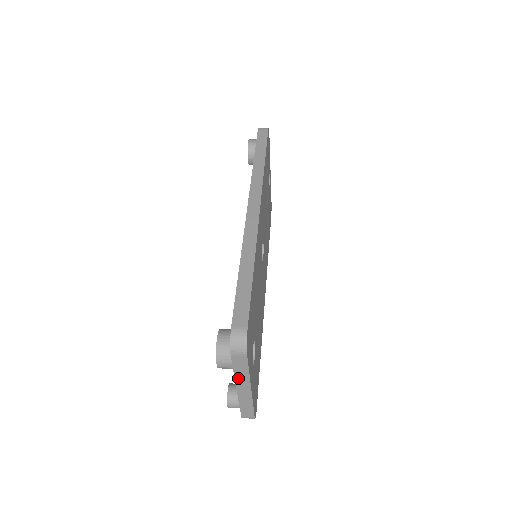
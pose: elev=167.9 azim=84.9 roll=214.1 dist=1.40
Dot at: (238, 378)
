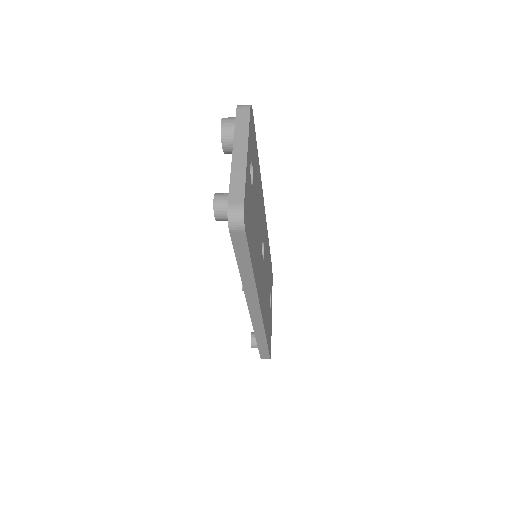
Dot at: (237, 137)
